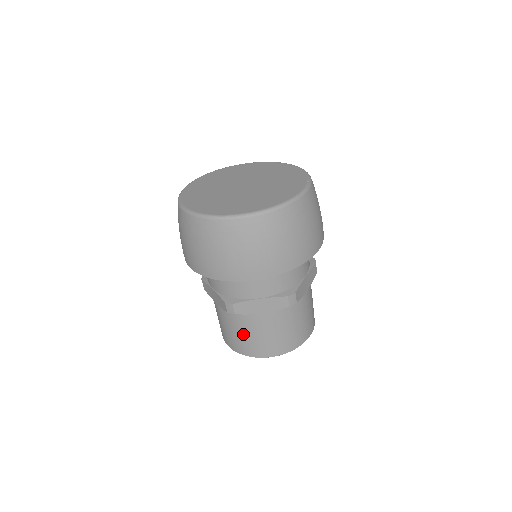
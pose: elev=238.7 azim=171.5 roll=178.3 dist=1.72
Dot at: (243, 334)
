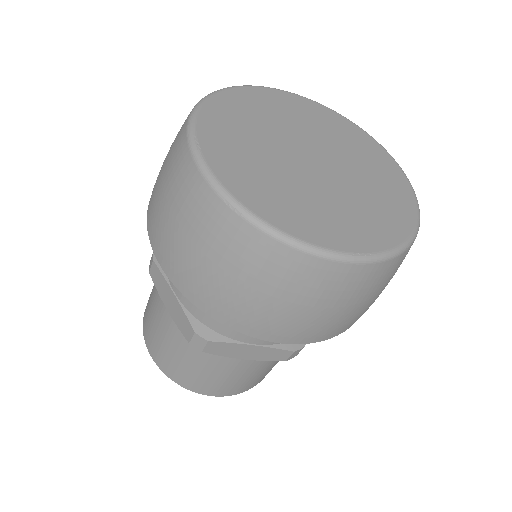
Dot at: (151, 301)
